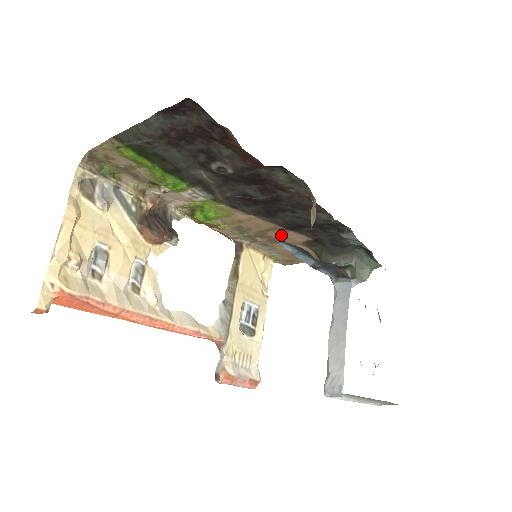
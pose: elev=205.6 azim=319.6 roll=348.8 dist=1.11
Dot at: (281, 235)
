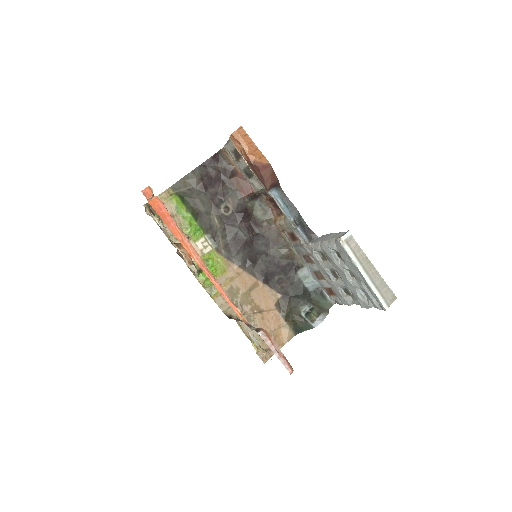
Dot at: (260, 295)
